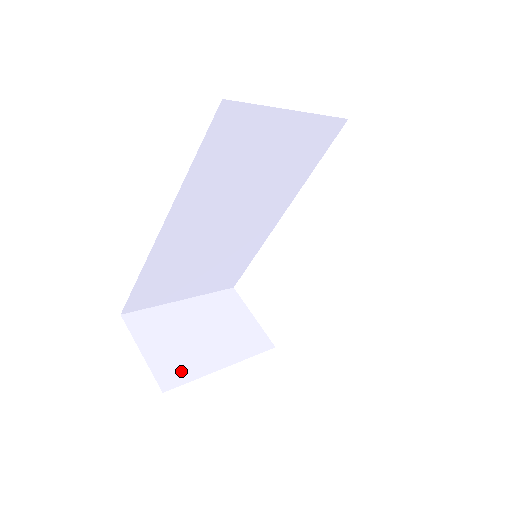
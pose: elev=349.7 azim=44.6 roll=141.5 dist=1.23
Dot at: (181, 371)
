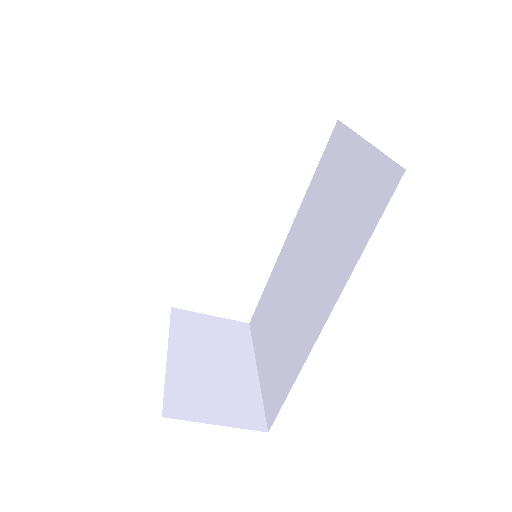
Dot at: (250, 405)
